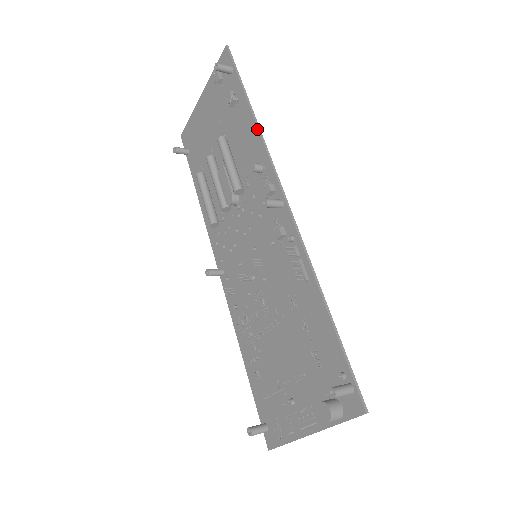
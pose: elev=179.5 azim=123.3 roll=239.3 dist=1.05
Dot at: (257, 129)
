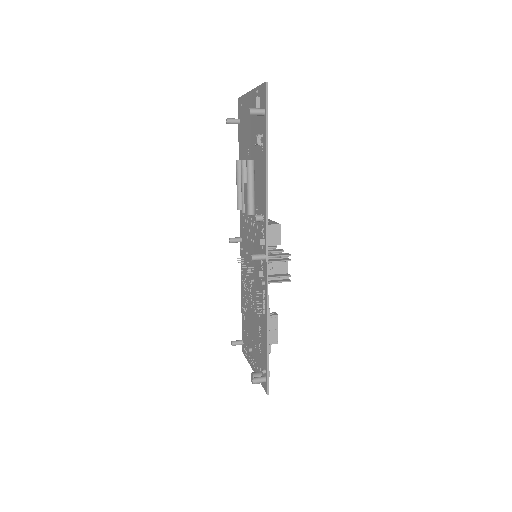
Dot at: (266, 188)
